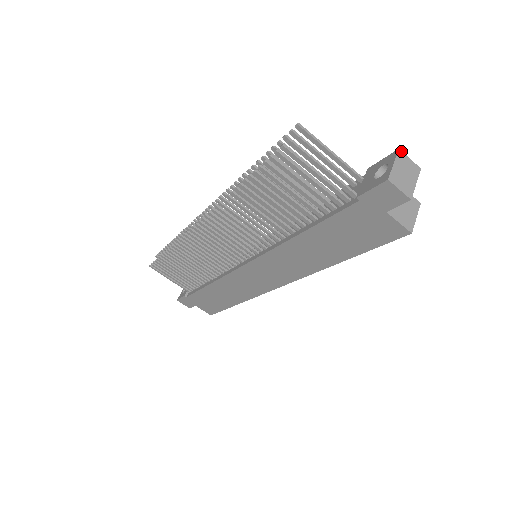
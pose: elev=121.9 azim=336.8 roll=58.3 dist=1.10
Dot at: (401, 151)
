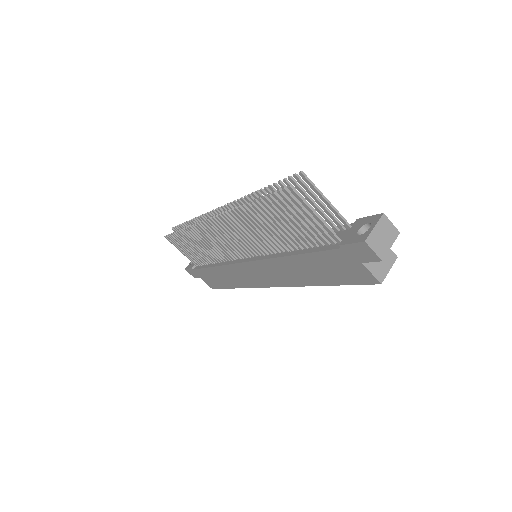
Dot at: (385, 215)
